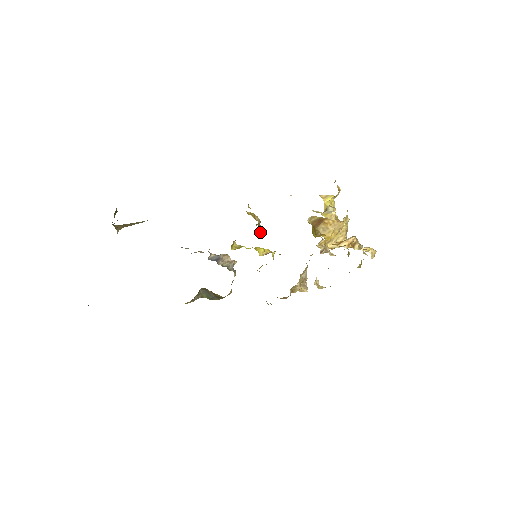
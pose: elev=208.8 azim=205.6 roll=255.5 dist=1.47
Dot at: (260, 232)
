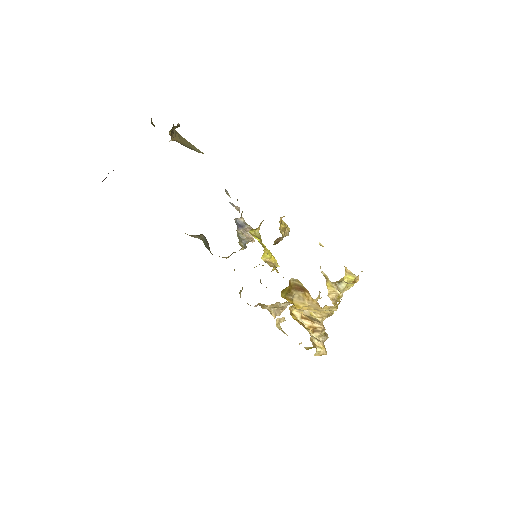
Dot at: (276, 243)
